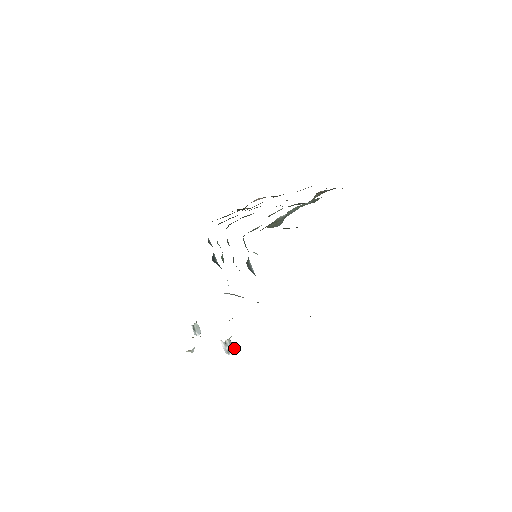
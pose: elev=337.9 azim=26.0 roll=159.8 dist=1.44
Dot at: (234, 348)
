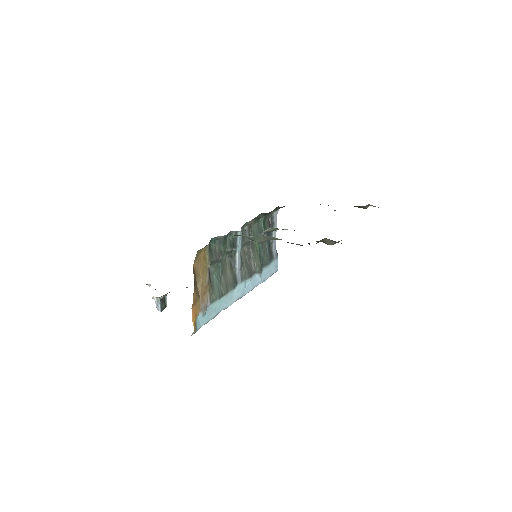
Dot at: (160, 307)
